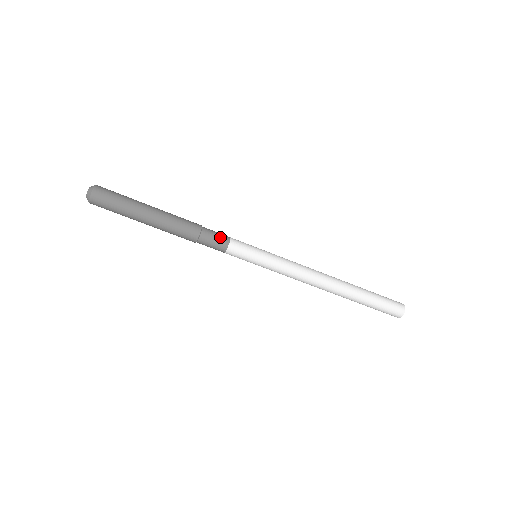
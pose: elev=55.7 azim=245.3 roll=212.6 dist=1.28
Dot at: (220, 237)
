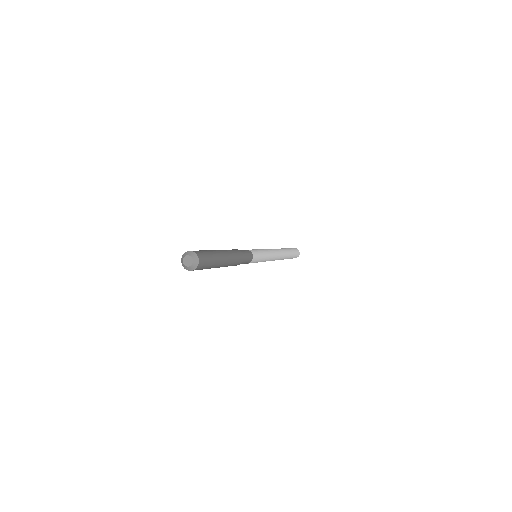
Dot at: (248, 262)
